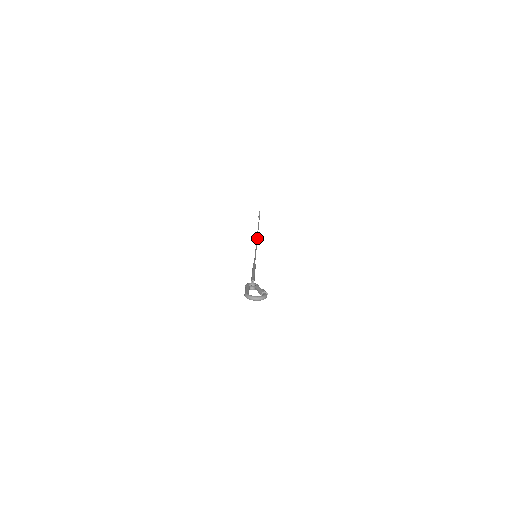
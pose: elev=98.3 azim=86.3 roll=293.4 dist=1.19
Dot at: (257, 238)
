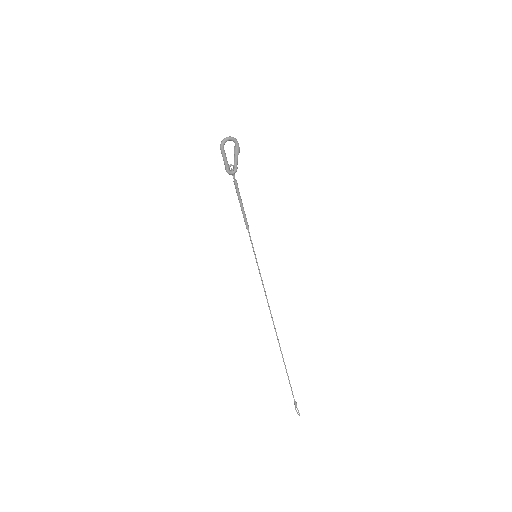
Dot at: (271, 314)
